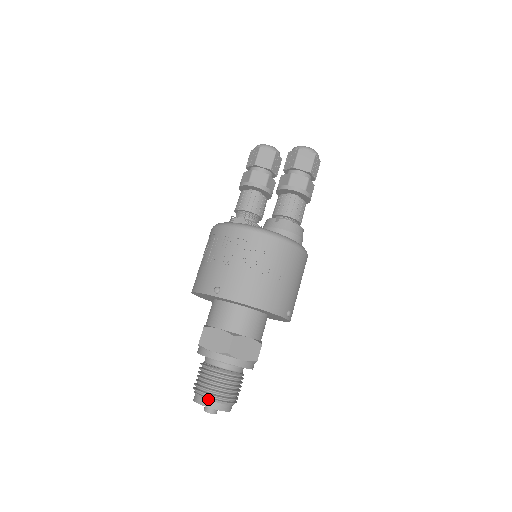
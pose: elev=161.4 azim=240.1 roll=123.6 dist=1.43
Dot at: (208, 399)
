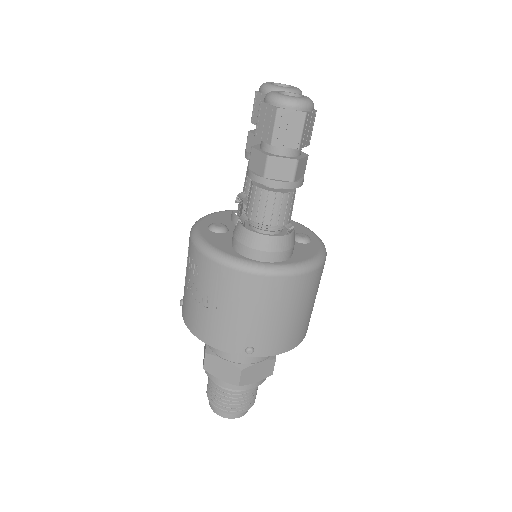
Dot at: occluded
